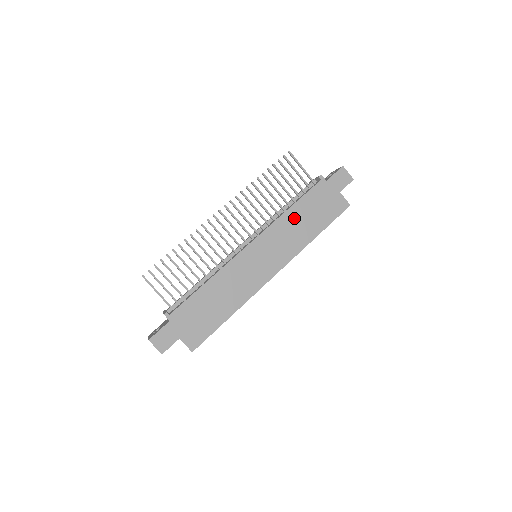
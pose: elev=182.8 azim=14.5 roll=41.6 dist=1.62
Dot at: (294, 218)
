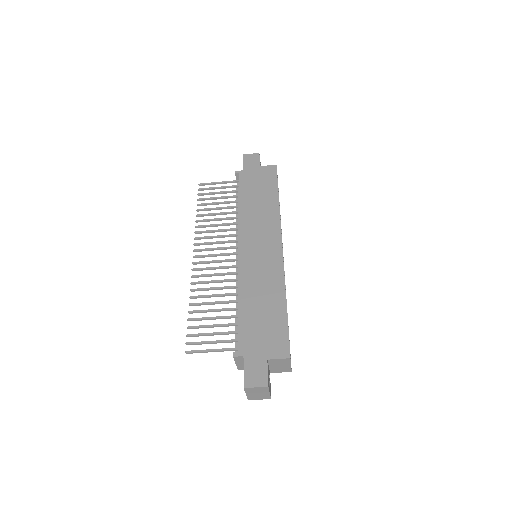
Dot at: (249, 206)
